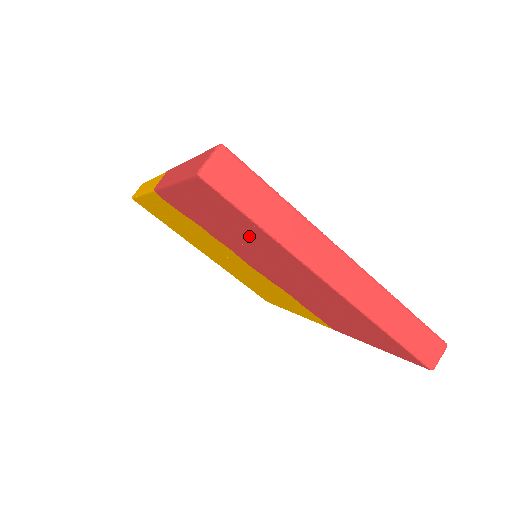
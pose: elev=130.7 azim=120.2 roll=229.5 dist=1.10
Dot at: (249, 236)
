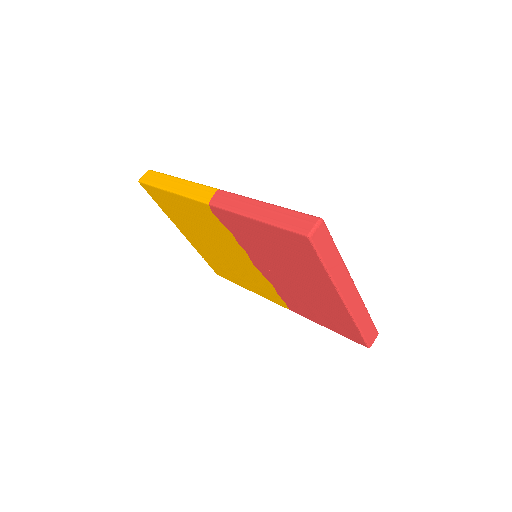
Dot at: (299, 263)
